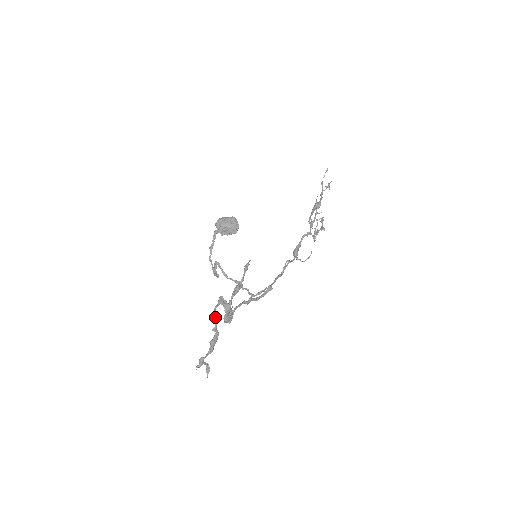
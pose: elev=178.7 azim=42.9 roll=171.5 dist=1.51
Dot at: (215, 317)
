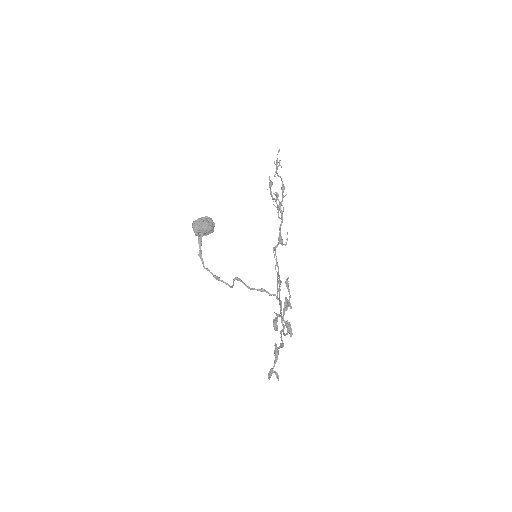
Dot at: (281, 337)
